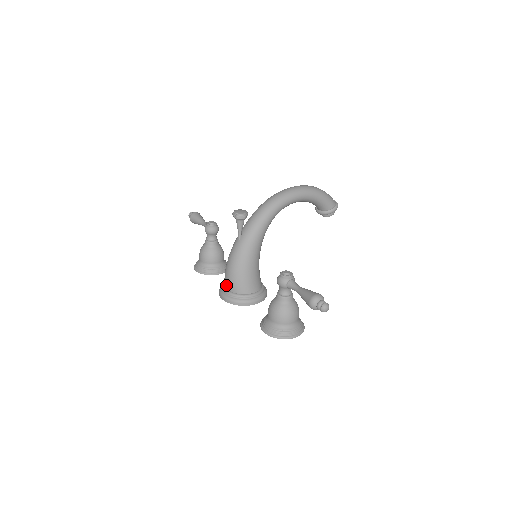
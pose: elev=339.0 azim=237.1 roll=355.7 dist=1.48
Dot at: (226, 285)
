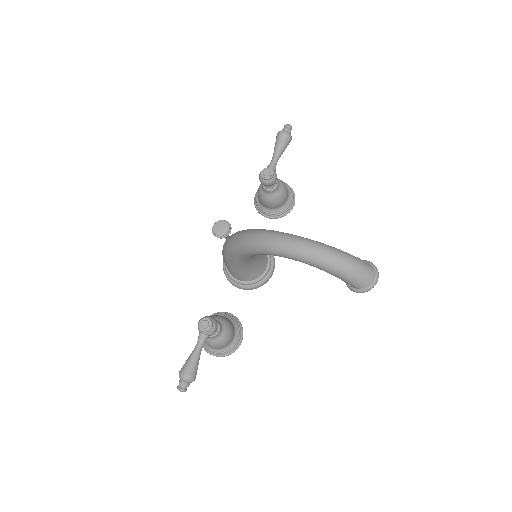
Dot at: occluded
